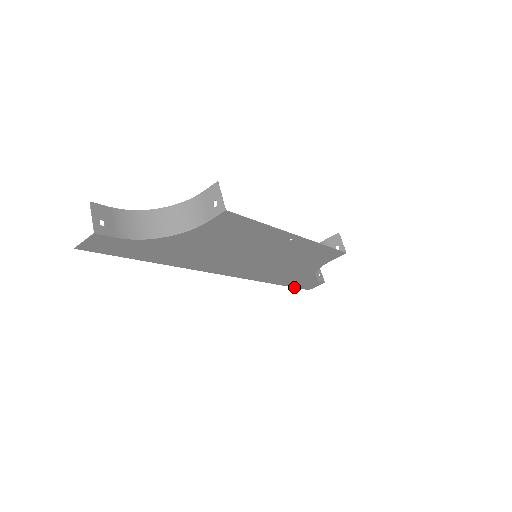
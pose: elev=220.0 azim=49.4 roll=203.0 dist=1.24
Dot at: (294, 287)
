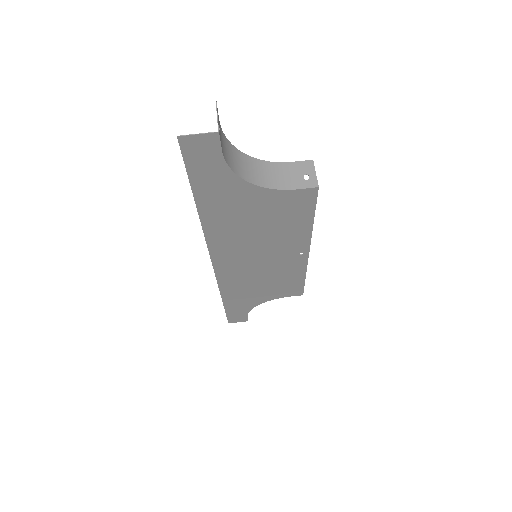
Dot at: (226, 313)
